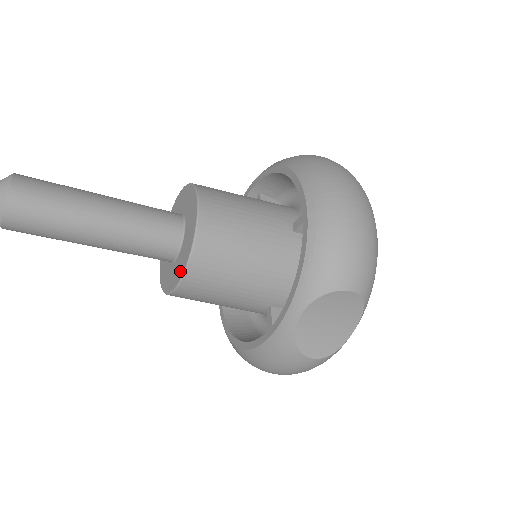
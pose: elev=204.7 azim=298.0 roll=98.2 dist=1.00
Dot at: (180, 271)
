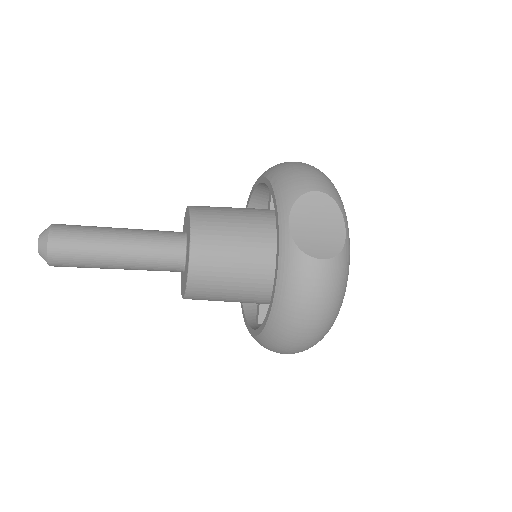
Dot at: (188, 248)
